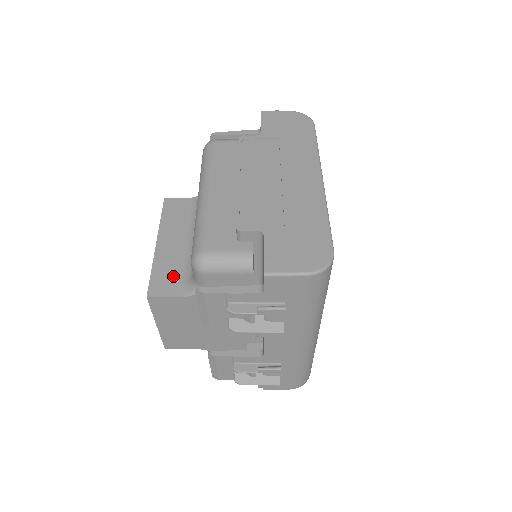
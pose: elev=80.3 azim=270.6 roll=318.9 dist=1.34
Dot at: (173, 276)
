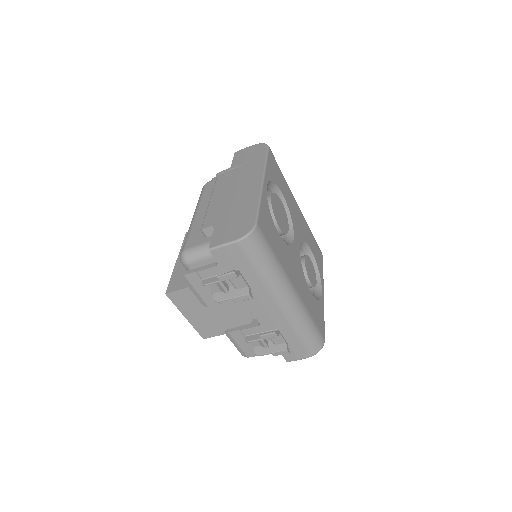
Dot at: occluded
